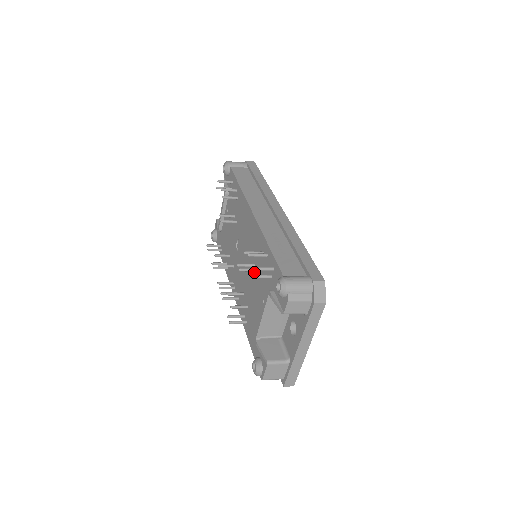
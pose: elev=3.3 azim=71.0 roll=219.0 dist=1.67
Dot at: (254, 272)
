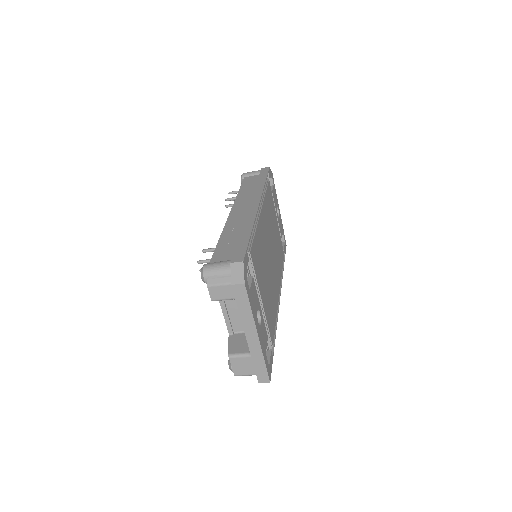
Dot at: occluded
